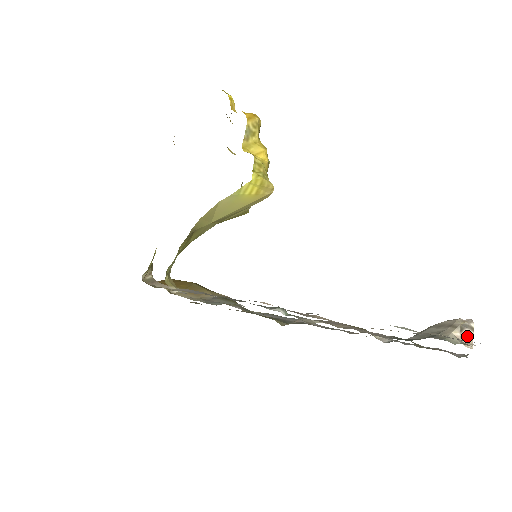
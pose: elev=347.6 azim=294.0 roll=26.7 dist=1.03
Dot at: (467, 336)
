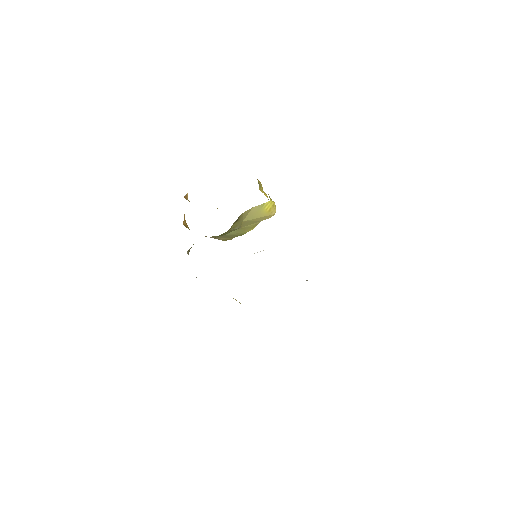
Dot at: occluded
